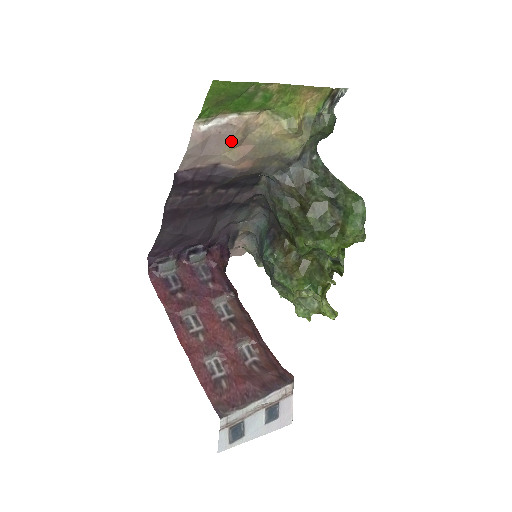
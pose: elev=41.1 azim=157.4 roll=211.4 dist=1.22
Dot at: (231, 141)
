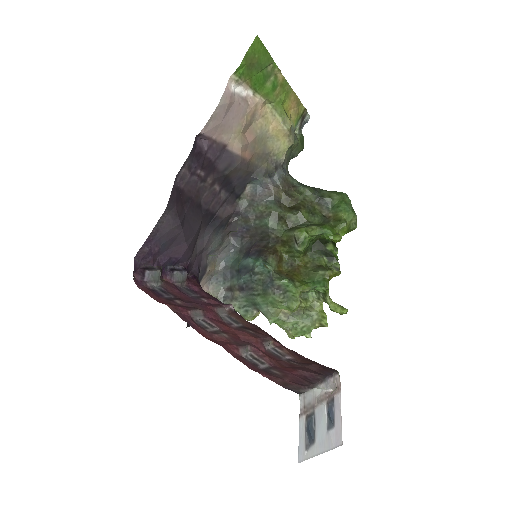
Dot at: (242, 121)
